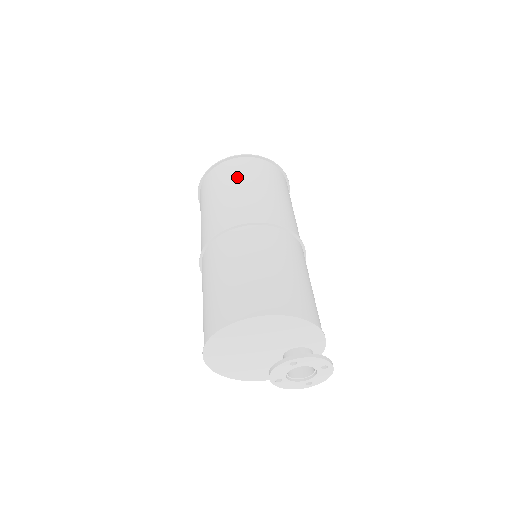
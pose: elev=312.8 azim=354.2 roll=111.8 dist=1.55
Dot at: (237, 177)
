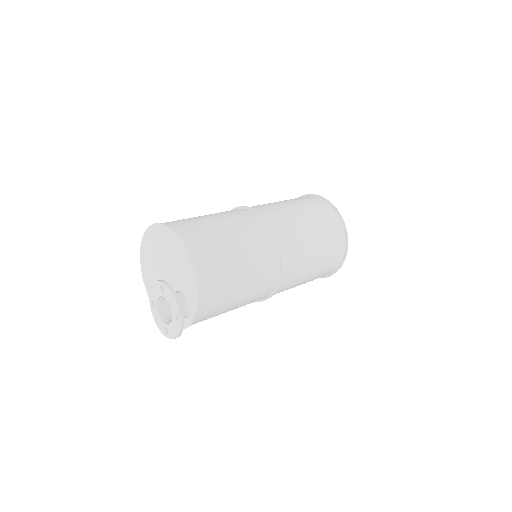
Dot at: (300, 201)
